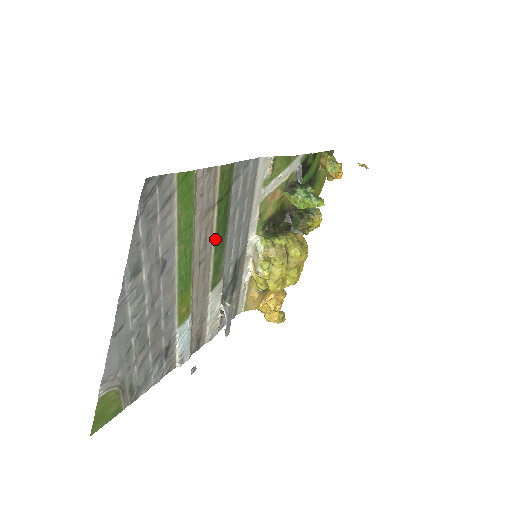
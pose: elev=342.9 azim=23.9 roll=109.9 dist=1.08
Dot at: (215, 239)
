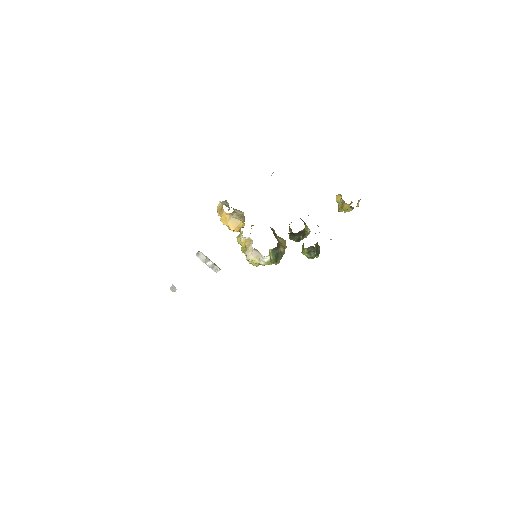
Dot at: occluded
